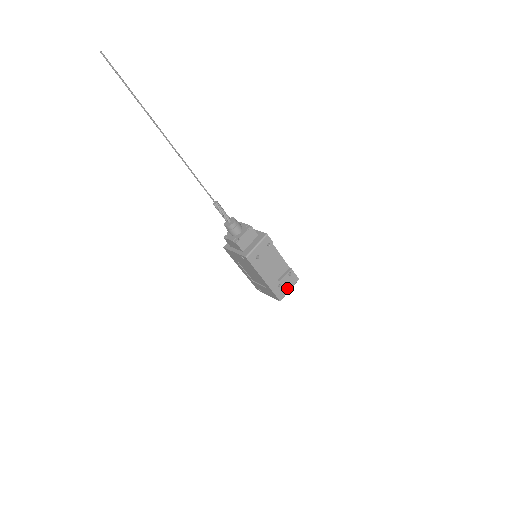
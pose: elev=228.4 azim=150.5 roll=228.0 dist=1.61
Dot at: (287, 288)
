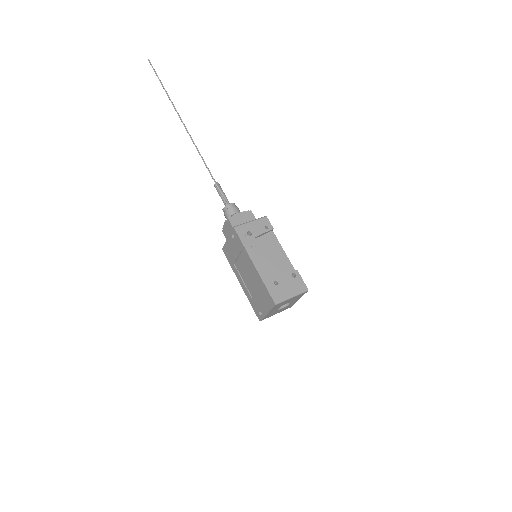
Dot at: (288, 292)
